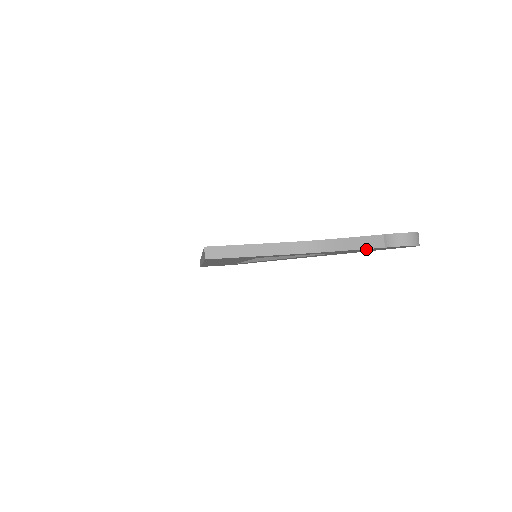
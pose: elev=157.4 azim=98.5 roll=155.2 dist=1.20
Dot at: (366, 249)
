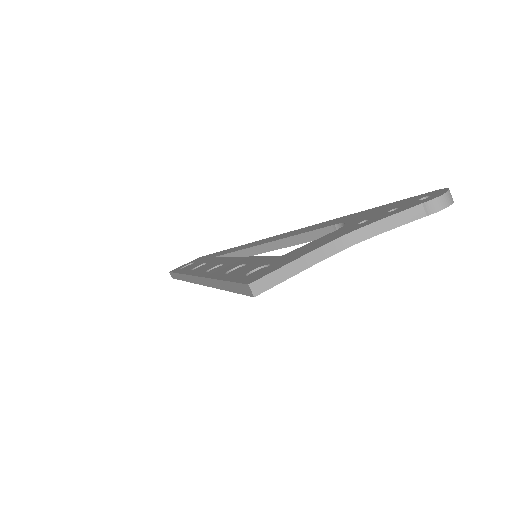
Dot at: occluded
